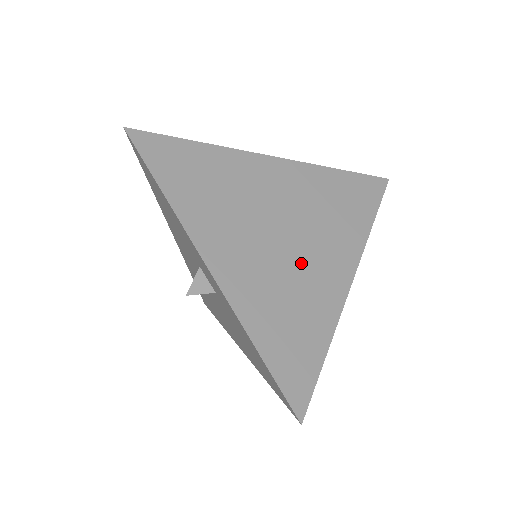
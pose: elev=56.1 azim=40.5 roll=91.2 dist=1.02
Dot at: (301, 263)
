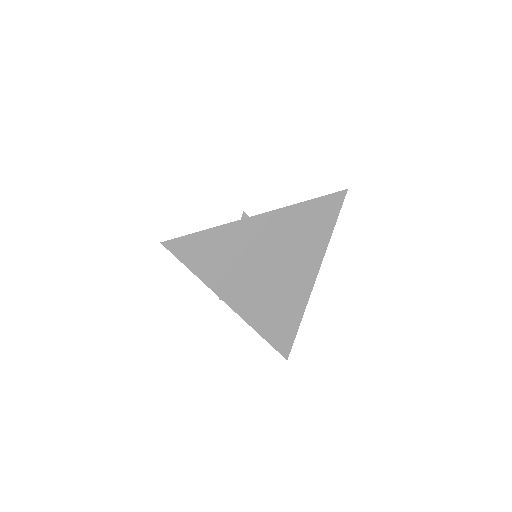
Dot at: (283, 281)
